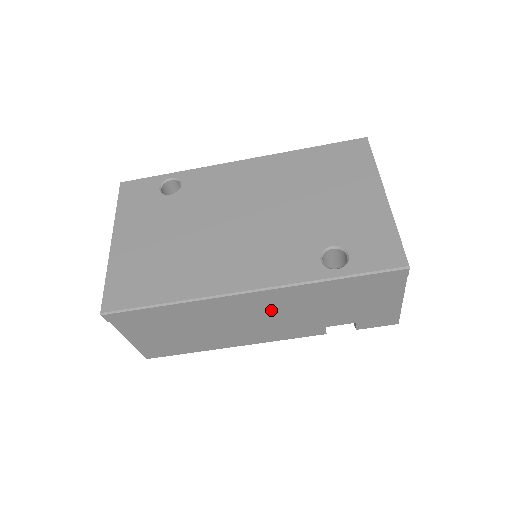
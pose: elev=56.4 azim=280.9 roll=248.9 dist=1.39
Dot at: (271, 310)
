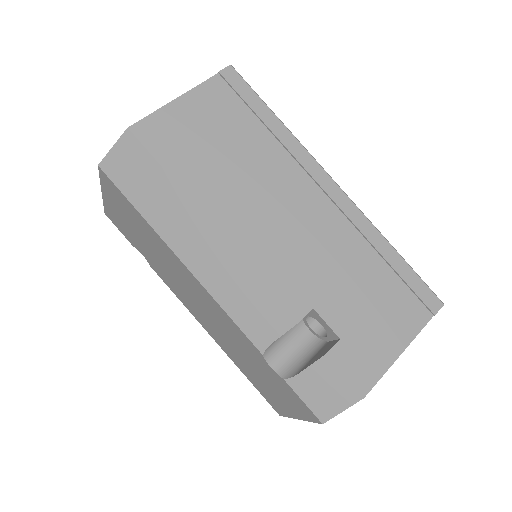
Dot at: (315, 222)
